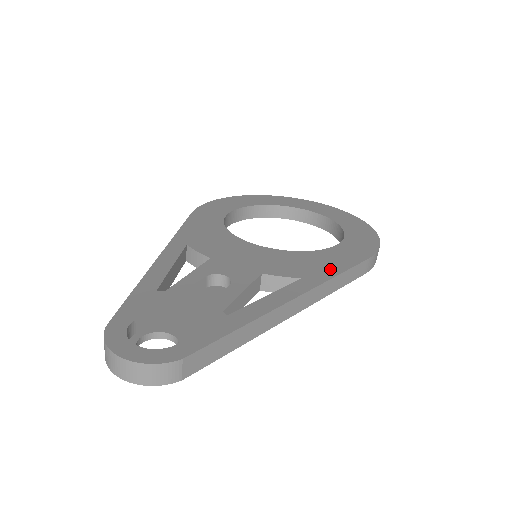
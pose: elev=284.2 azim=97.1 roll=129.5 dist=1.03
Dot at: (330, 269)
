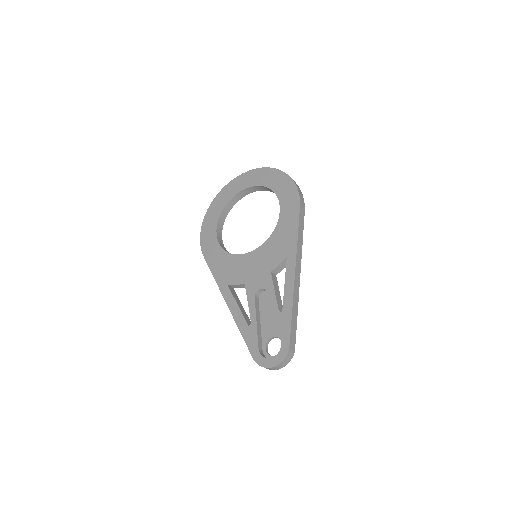
Dot at: (292, 236)
